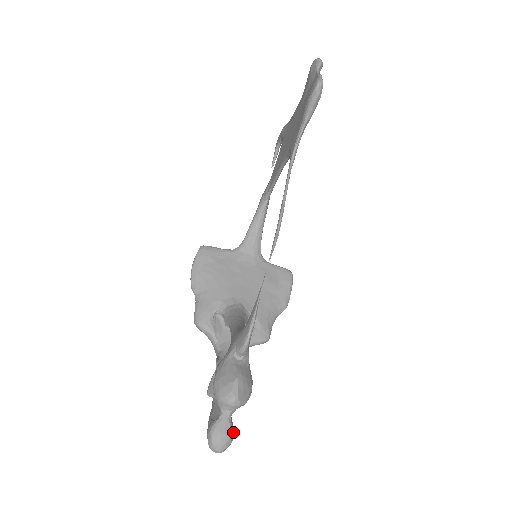
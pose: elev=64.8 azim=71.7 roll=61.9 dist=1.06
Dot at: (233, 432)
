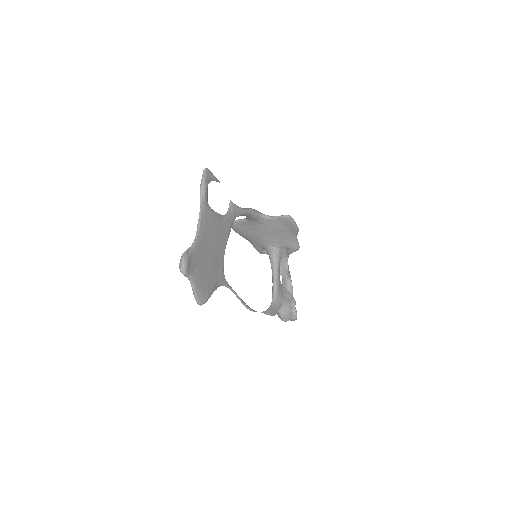
Dot at: (295, 318)
